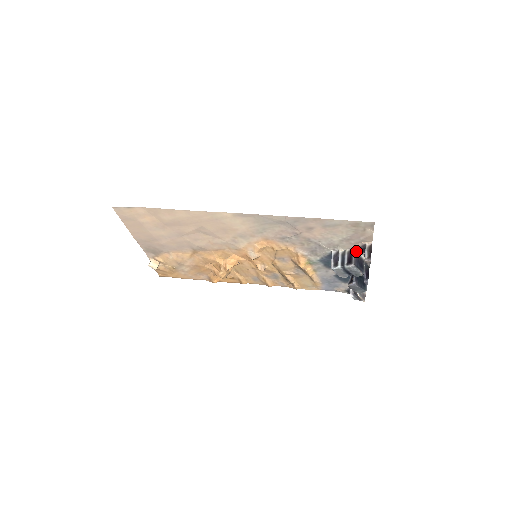
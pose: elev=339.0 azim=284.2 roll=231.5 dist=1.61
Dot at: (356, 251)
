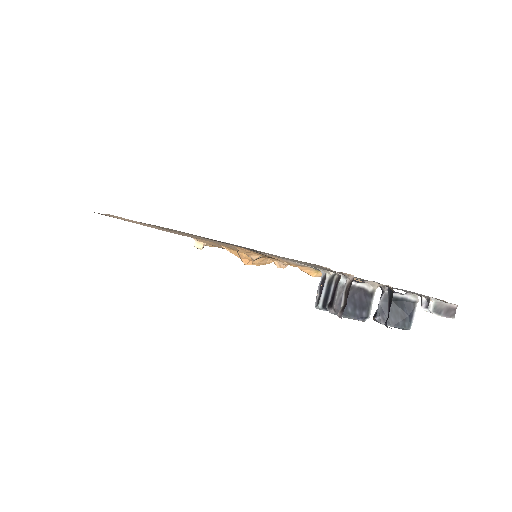
Dot at: (345, 280)
